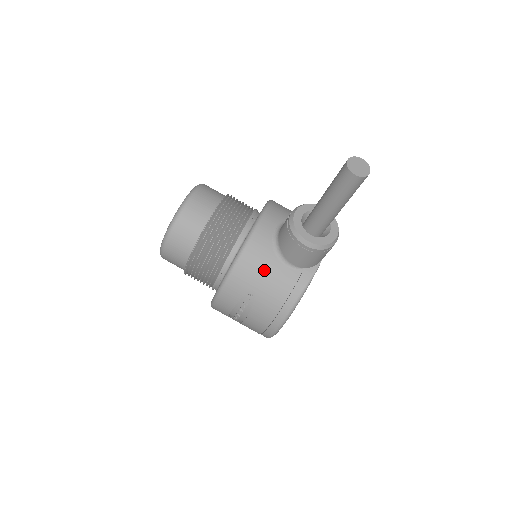
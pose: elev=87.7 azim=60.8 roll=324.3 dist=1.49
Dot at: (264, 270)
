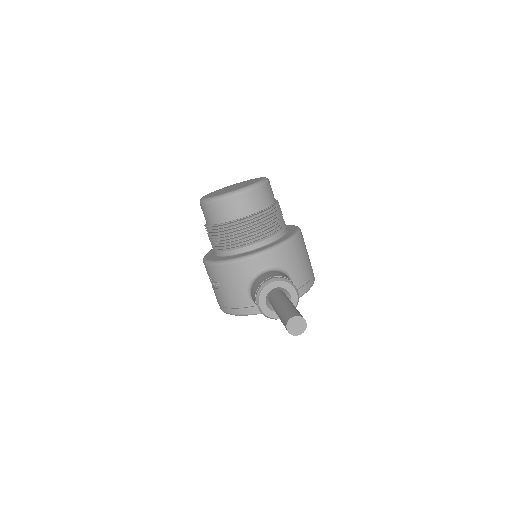
Dot at: (234, 284)
